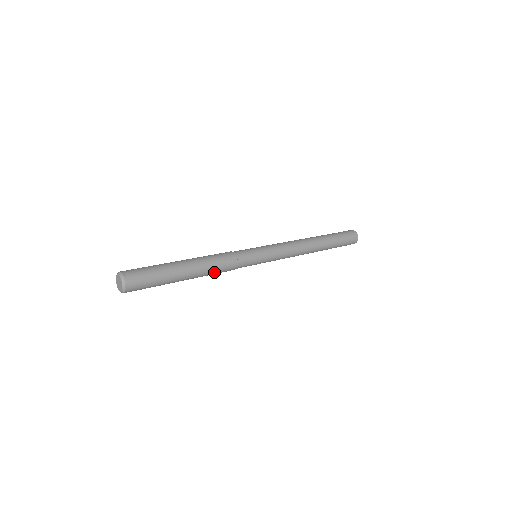
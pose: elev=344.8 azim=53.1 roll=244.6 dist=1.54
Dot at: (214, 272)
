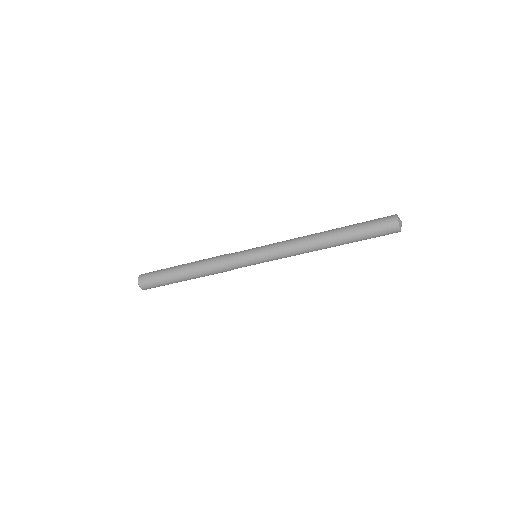
Dot at: (206, 264)
